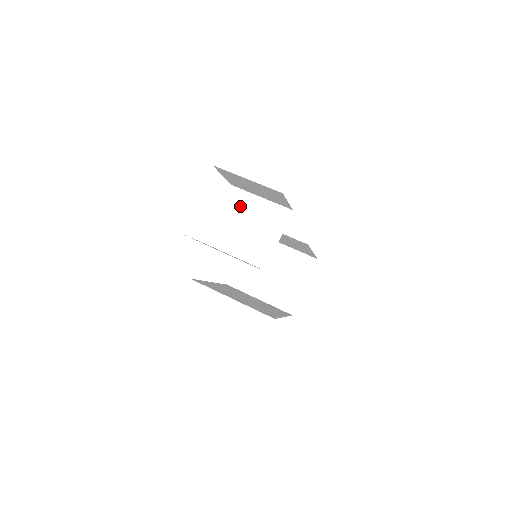
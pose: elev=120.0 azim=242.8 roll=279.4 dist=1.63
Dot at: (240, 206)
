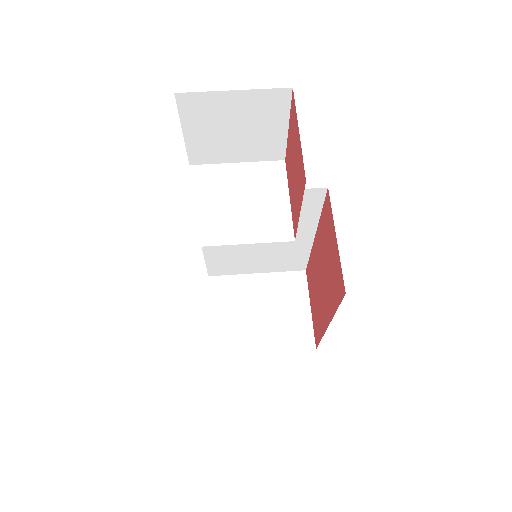
Dot at: (214, 183)
